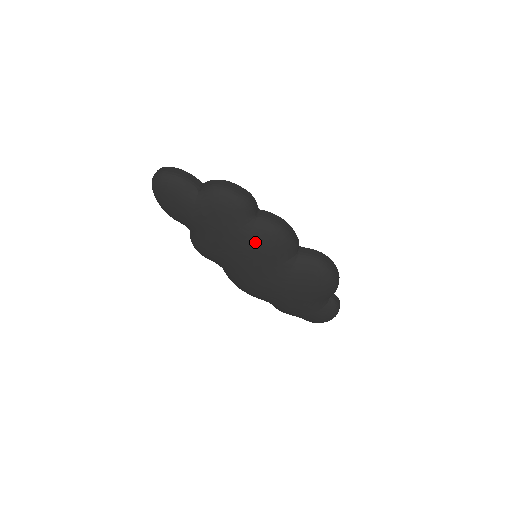
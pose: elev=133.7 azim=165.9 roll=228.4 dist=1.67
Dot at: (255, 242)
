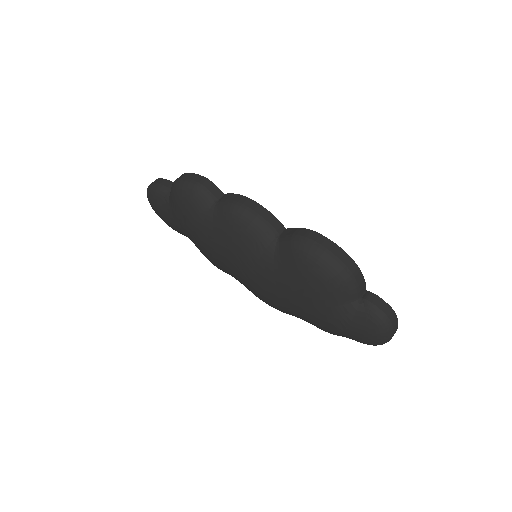
Dot at: (222, 234)
